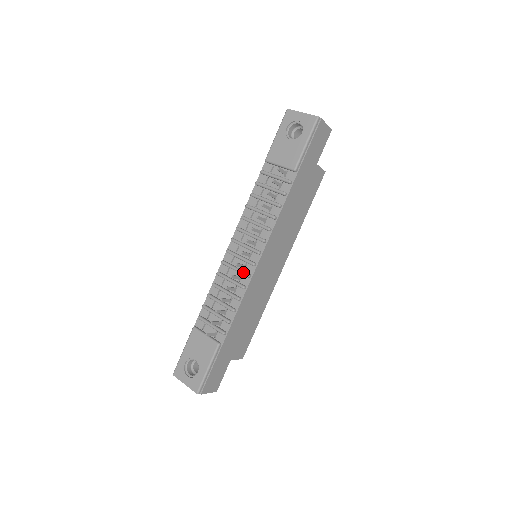
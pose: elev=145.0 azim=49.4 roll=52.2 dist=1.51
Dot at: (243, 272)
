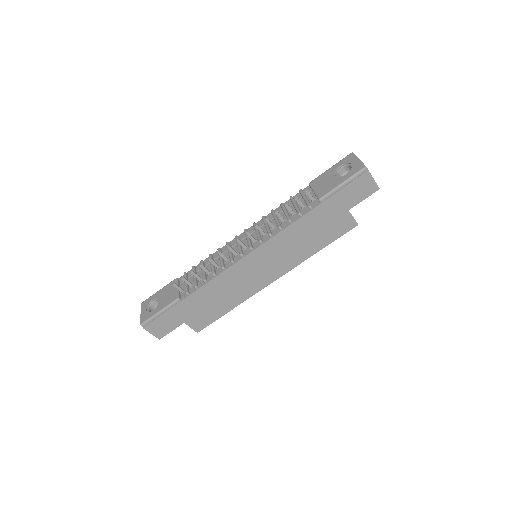
Dot at: (231, 256)
